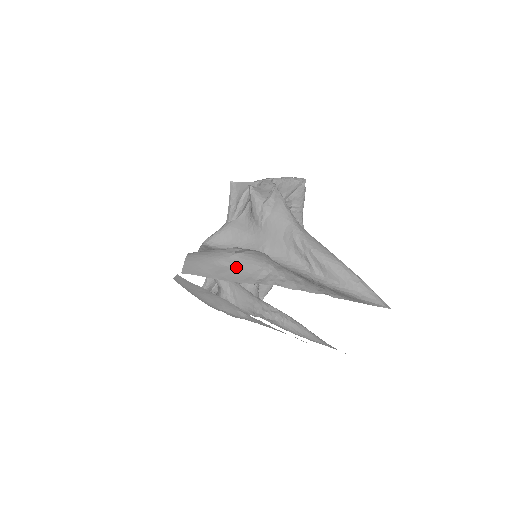
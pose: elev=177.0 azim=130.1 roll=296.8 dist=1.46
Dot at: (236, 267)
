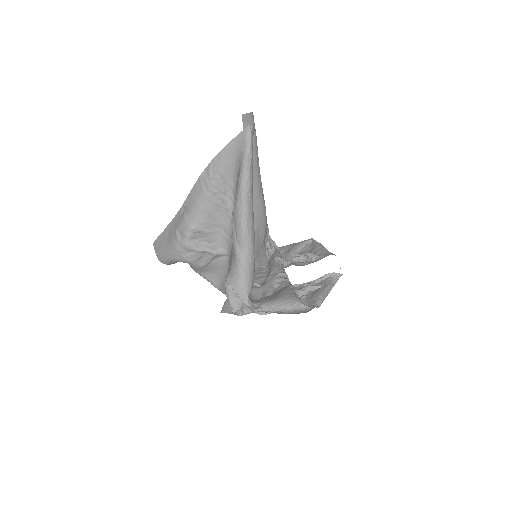
Dot at: occluded
